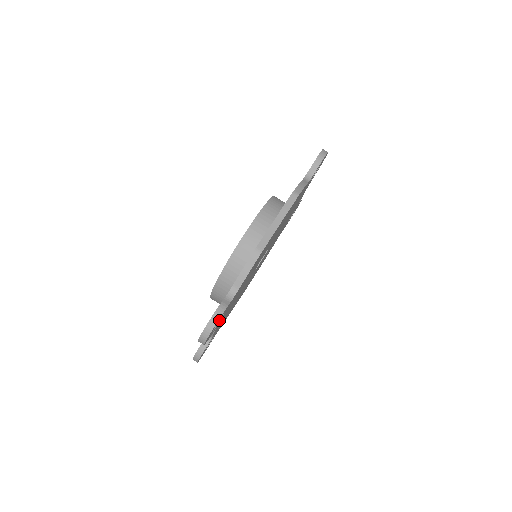
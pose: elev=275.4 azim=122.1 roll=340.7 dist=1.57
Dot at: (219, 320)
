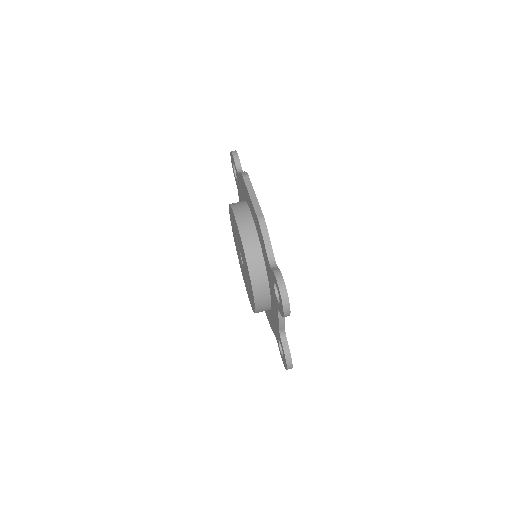
Dot at: occluded
